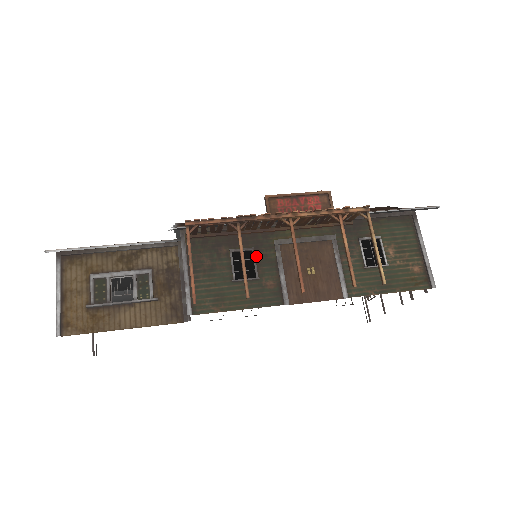
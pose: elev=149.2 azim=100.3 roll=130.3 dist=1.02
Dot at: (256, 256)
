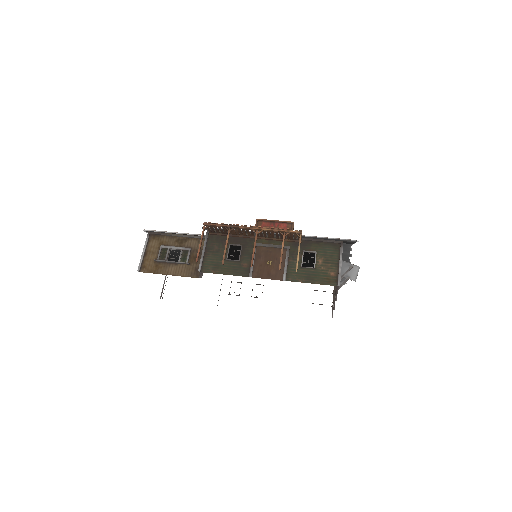
Dot at: (242, 249)
